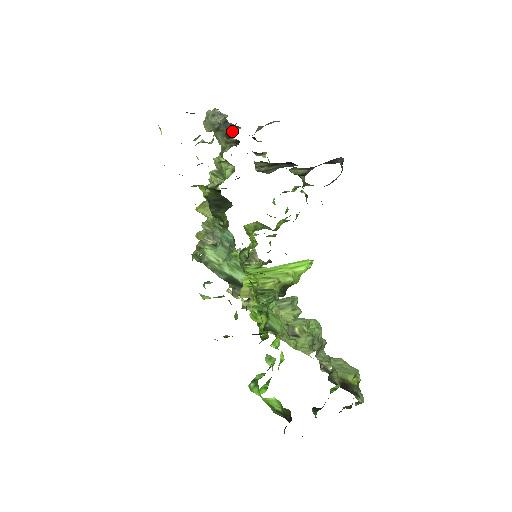
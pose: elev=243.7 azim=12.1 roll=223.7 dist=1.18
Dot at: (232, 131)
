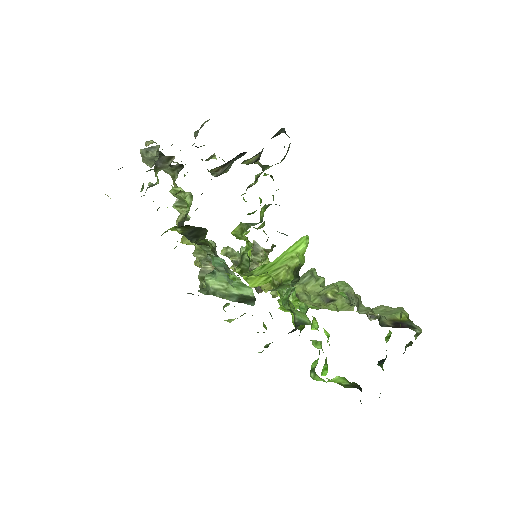
Dot at: (169, 163)
